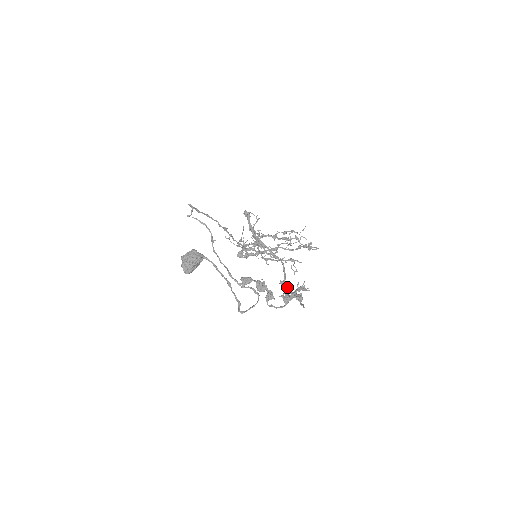
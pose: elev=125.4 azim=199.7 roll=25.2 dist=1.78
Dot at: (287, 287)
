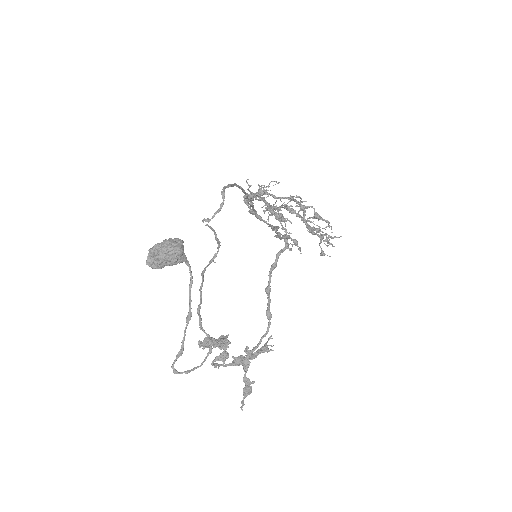
Dot at: (247, 364)
